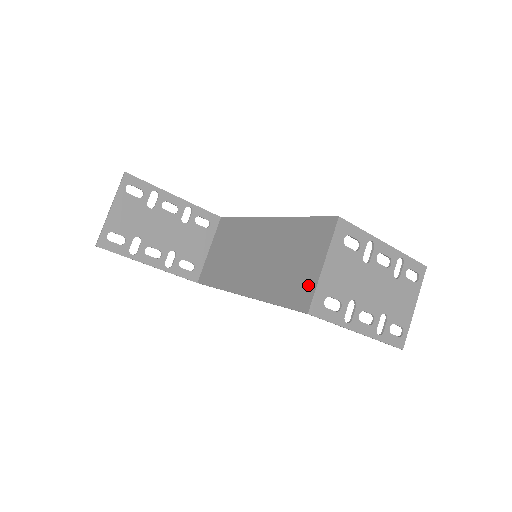
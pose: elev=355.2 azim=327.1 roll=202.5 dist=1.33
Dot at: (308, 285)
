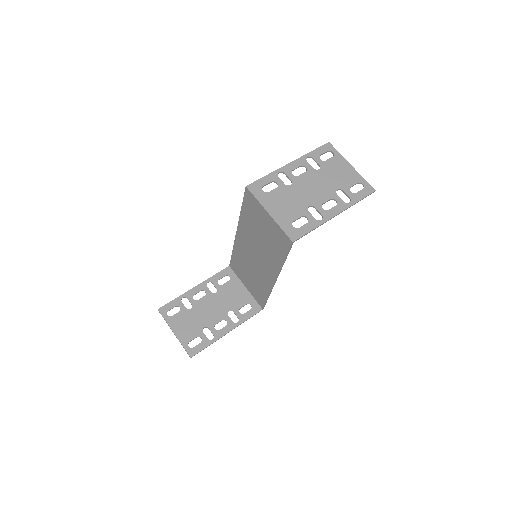
Dot at: (277, 231)
